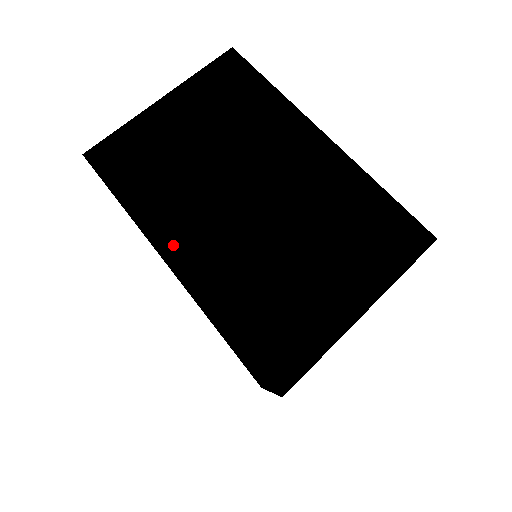
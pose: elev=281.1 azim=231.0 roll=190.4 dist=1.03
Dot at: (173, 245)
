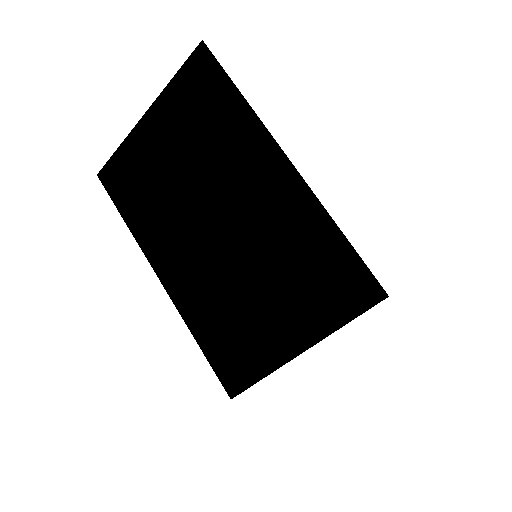
Dot at: (166, 270)
